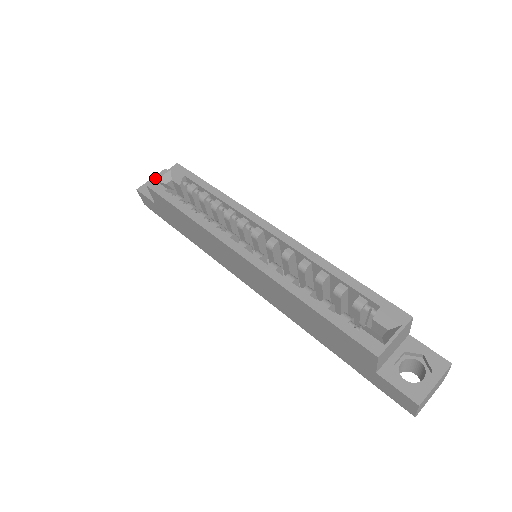
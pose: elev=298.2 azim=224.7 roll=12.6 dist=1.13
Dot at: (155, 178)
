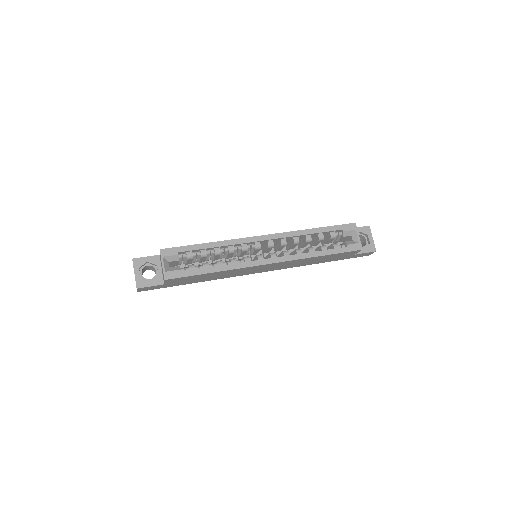
Dot at: (137, 271)
